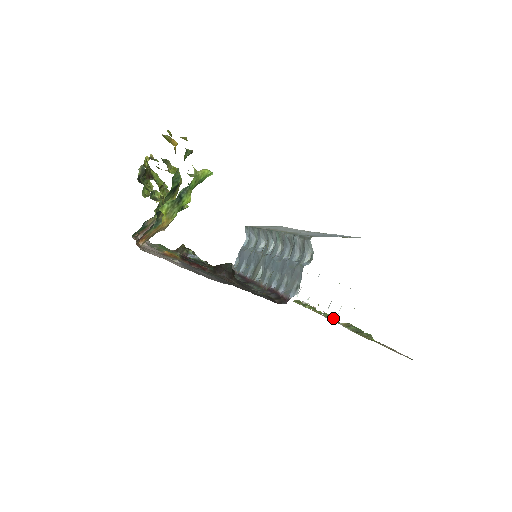
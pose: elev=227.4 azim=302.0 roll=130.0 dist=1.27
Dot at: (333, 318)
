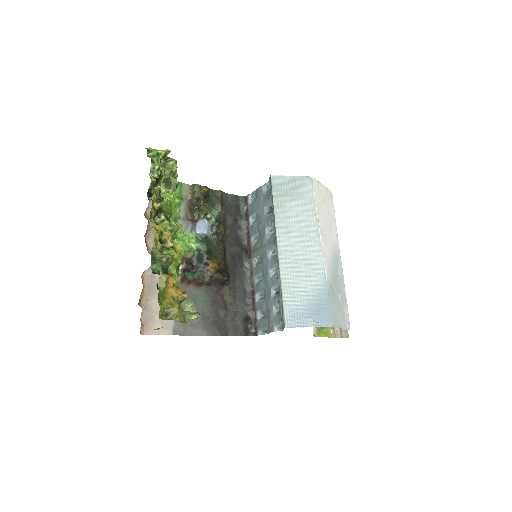
Dot at: occluded
